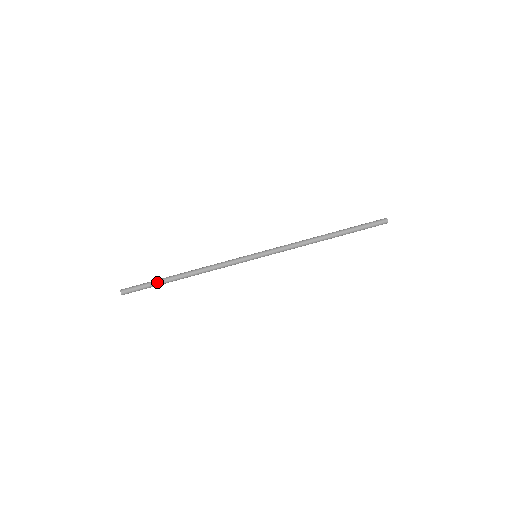
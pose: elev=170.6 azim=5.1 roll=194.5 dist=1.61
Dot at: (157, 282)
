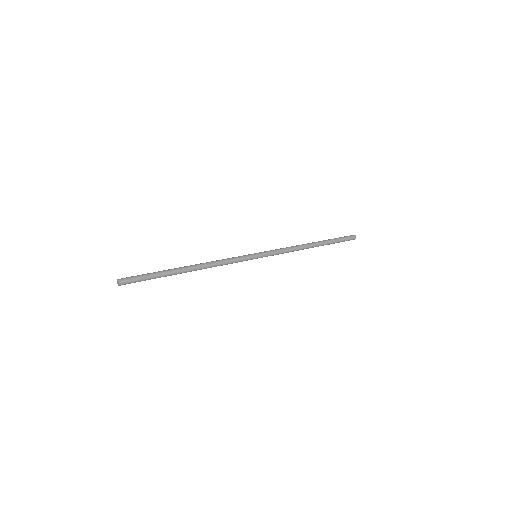
Dot at: (161, 272)
